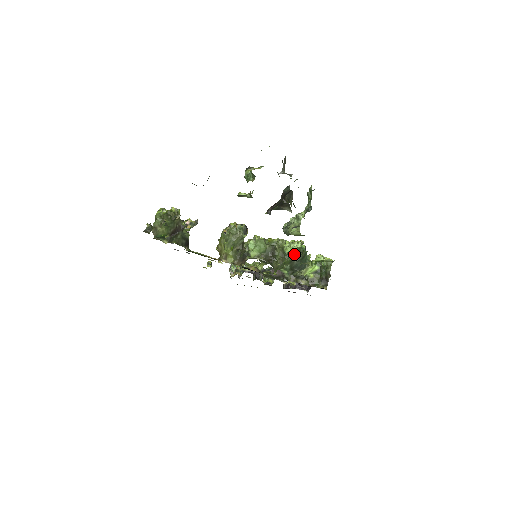
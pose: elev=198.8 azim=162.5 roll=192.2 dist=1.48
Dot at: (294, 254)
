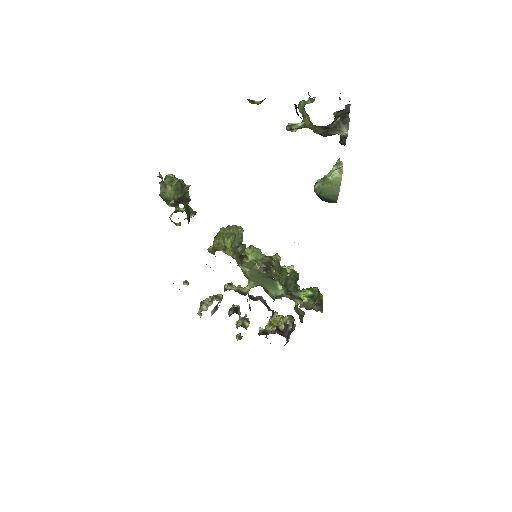
Dot at: (288, 274)
